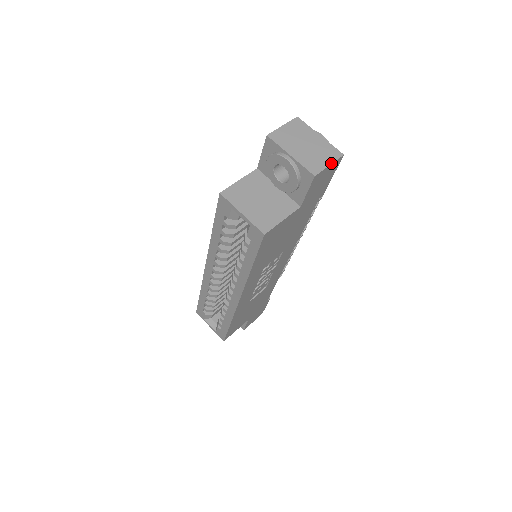
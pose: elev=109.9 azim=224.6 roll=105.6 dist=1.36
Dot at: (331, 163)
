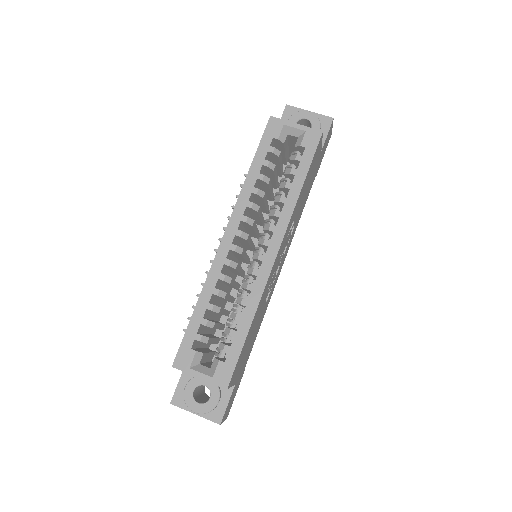
Dot at: (332, 127)
